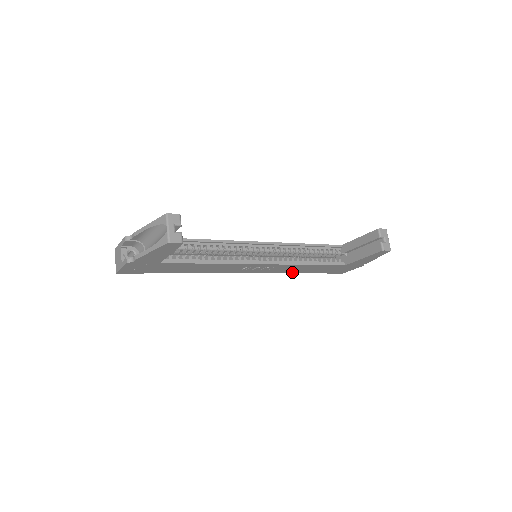
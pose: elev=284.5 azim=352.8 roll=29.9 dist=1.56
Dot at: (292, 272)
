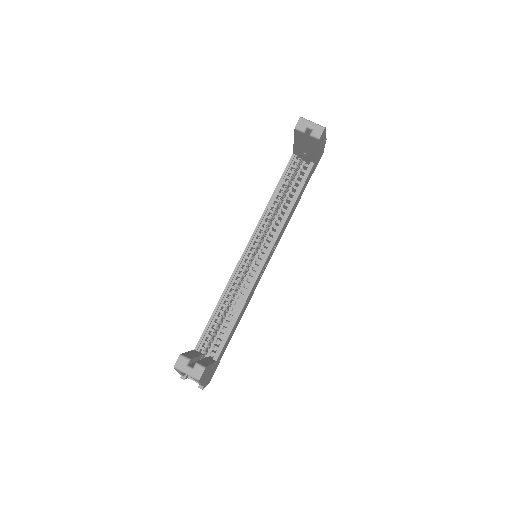
Dot at: (291, 216)
